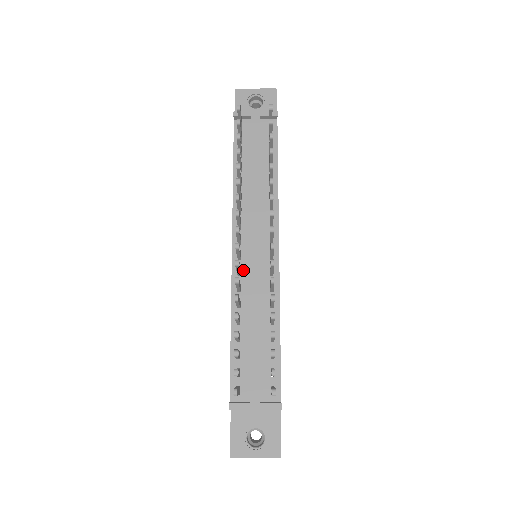
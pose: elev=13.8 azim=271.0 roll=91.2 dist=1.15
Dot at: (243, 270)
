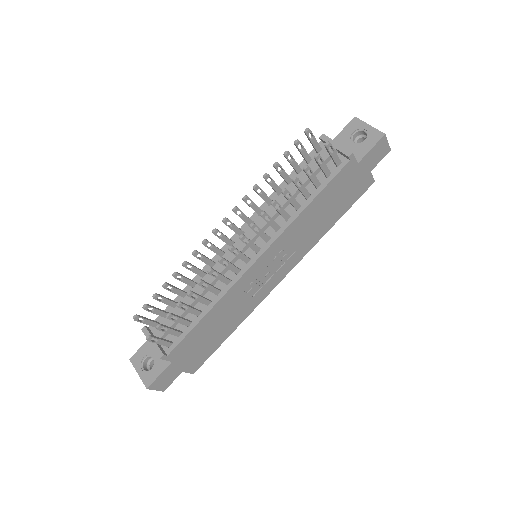
Dot at: (226, 255)
